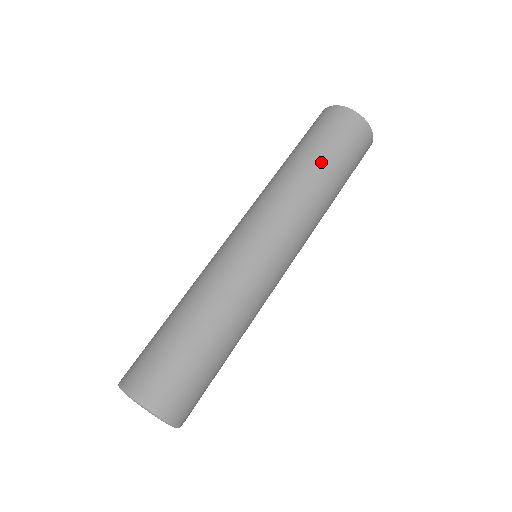
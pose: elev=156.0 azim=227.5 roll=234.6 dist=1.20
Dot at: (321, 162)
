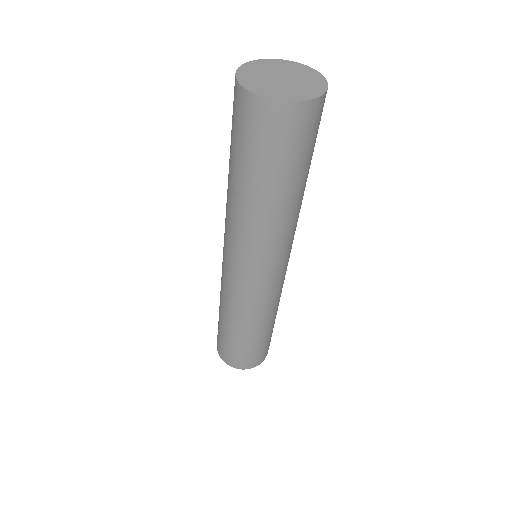
Dot at: (291, 189)
